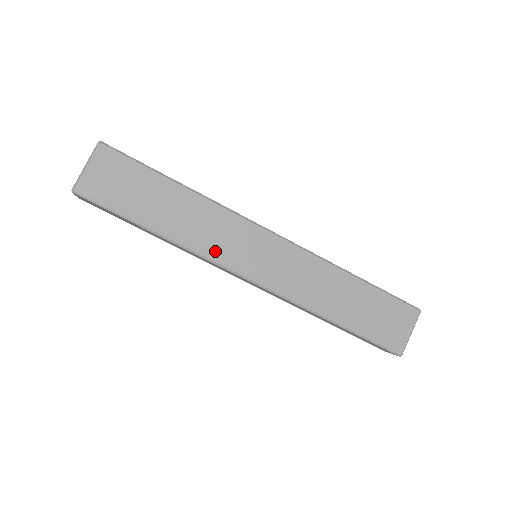
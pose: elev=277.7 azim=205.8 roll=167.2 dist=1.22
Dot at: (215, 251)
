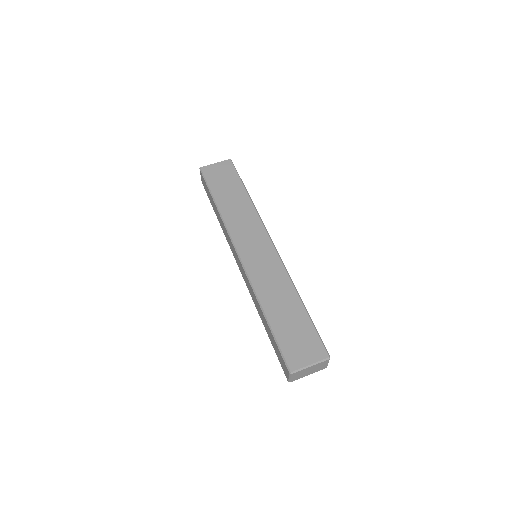
Dot at: (235, 231)
